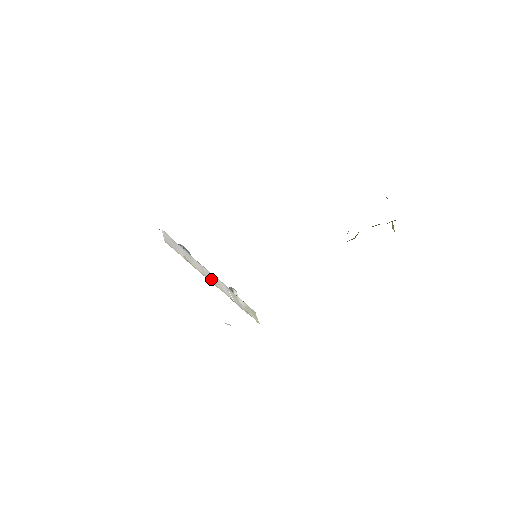
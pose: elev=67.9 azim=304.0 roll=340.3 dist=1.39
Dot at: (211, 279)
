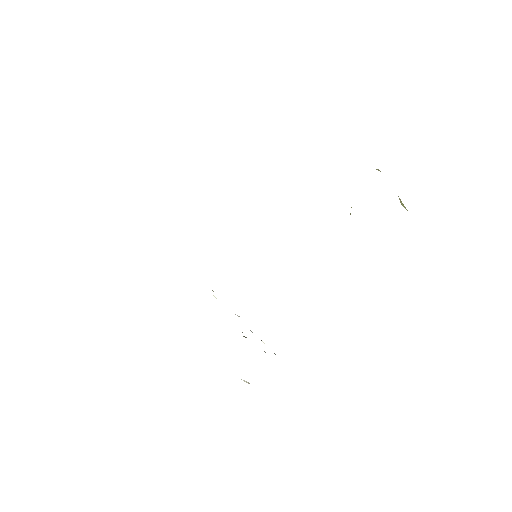
Dot at: occluded
